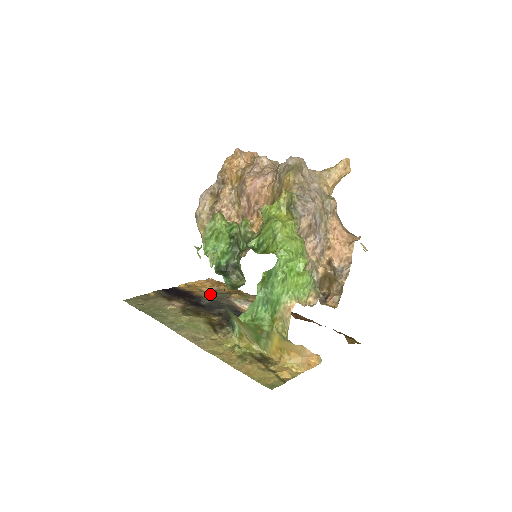
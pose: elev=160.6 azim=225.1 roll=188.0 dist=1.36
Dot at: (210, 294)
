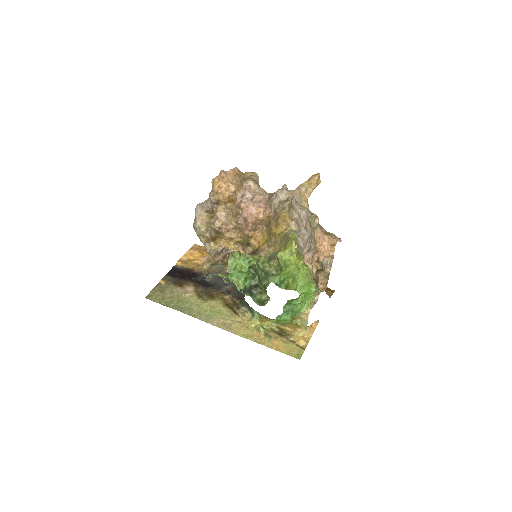
Dot at: (207, 267)
